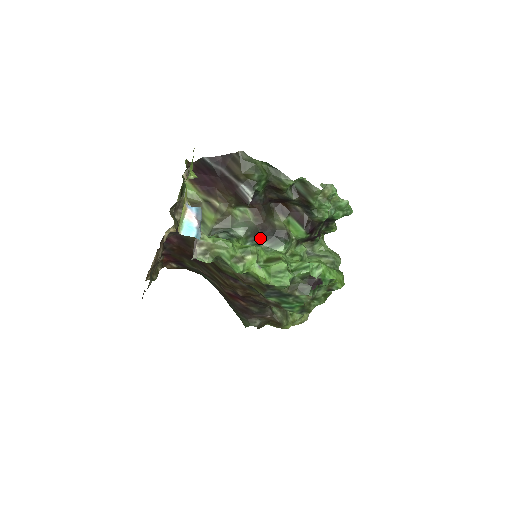
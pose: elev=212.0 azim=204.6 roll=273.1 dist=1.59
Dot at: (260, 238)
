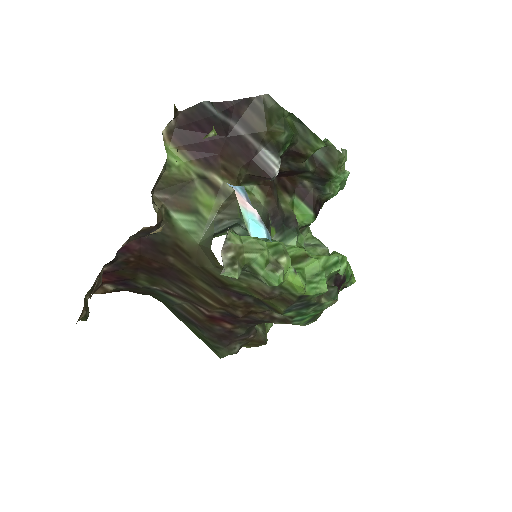
Dot at: (269, 229)
